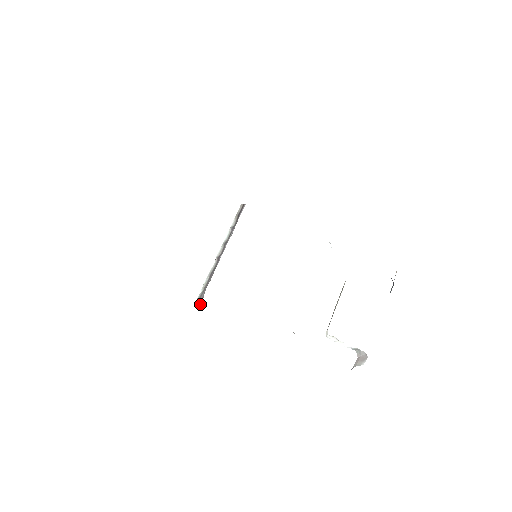
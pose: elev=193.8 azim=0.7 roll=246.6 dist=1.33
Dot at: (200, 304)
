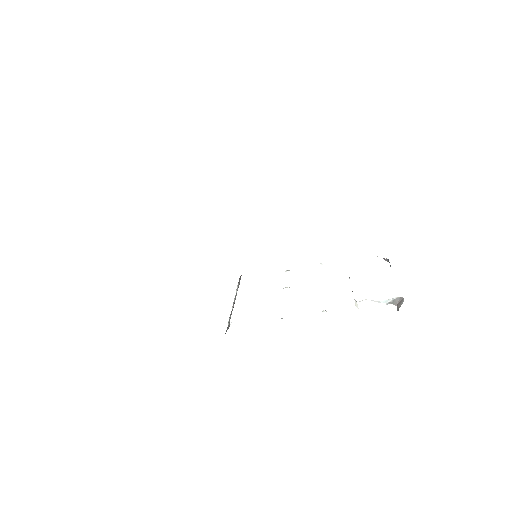
Dot at: (229, 326)
